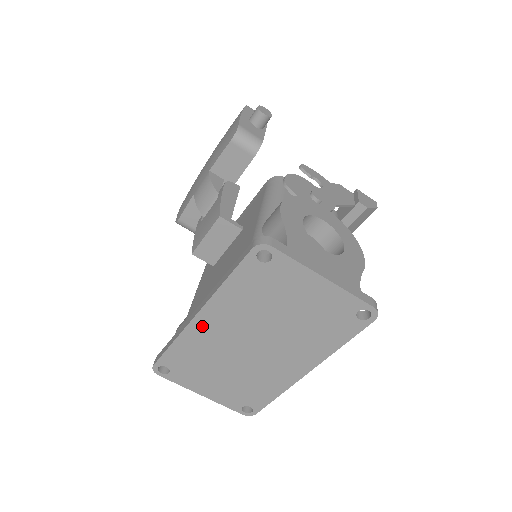
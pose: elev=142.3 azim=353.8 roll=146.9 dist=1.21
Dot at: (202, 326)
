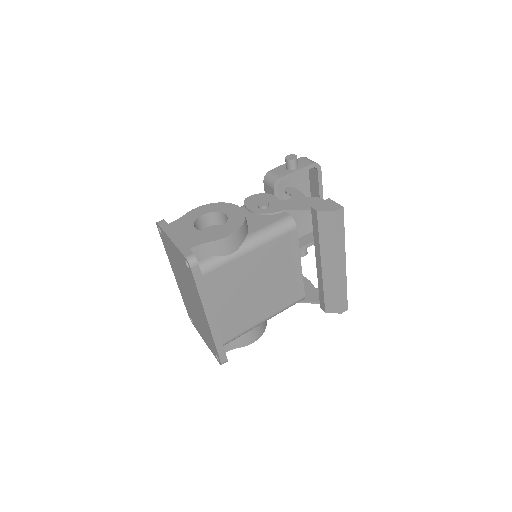
Dot at: (178, 283)
